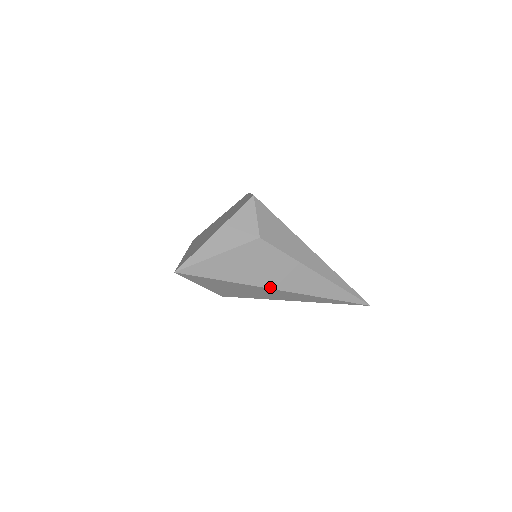
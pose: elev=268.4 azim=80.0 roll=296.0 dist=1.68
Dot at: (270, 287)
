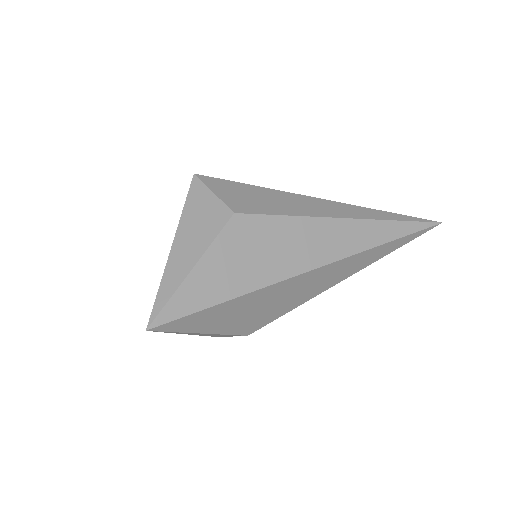
Dot at: (296, 273)
